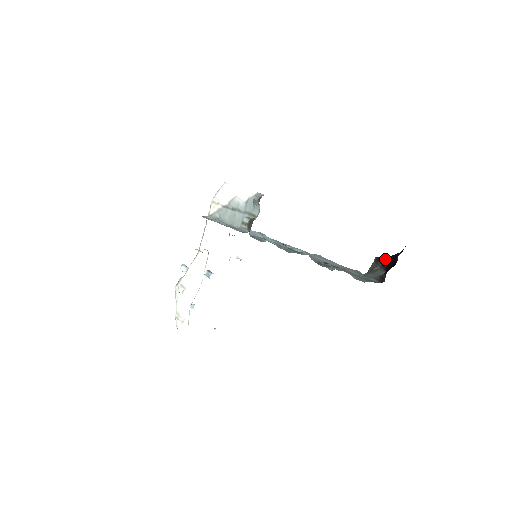
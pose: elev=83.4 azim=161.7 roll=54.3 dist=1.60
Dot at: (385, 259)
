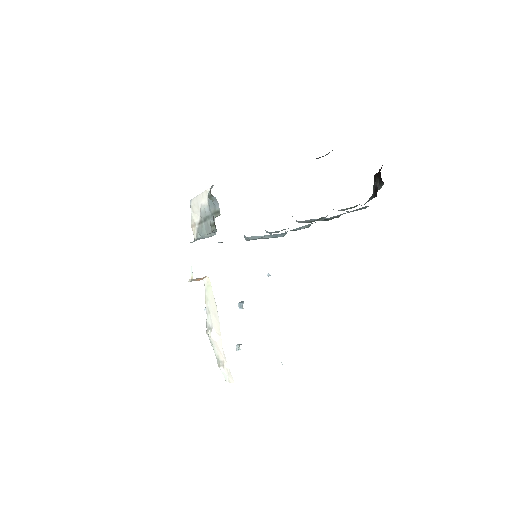
Dot at: (379, 170)
